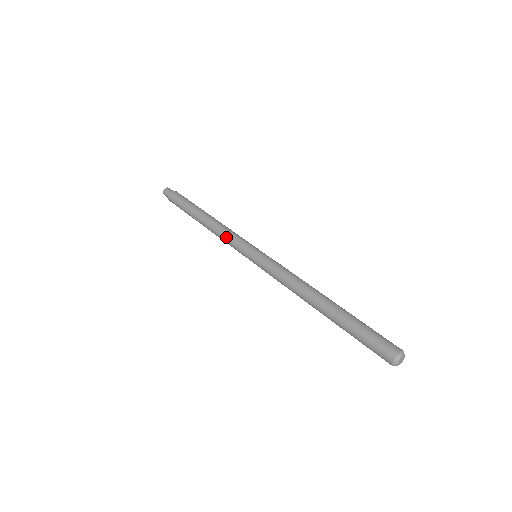
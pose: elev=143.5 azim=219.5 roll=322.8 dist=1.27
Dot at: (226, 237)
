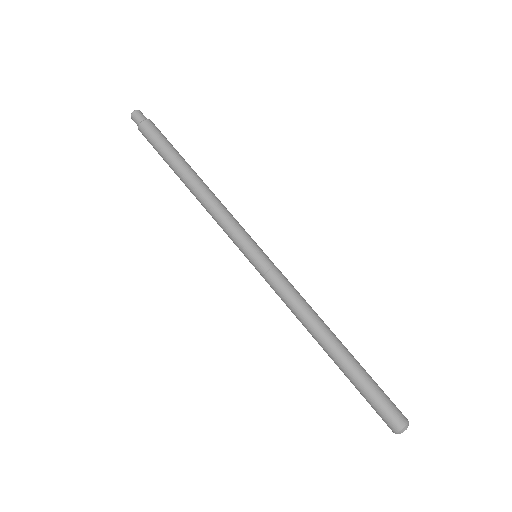
Dot at: (218, 223)
